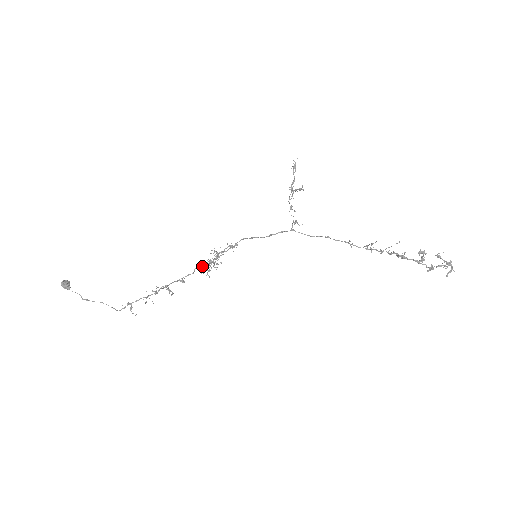
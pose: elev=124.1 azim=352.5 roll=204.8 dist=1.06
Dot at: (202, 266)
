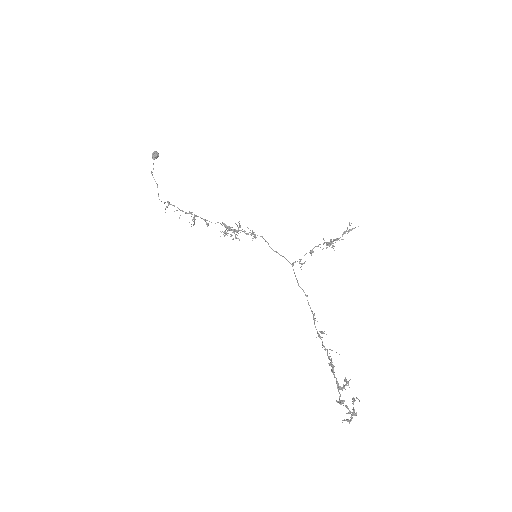
Dot at: (227, 228)
